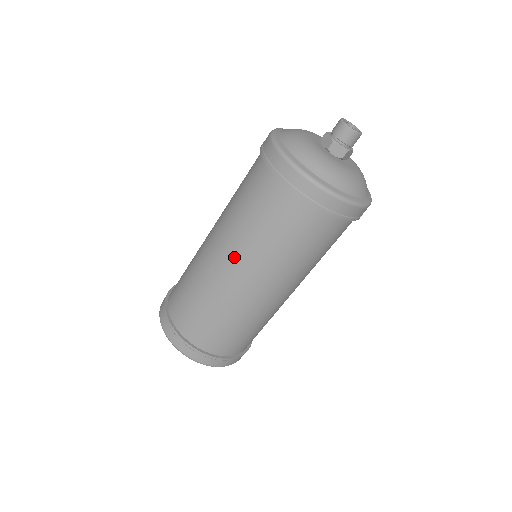
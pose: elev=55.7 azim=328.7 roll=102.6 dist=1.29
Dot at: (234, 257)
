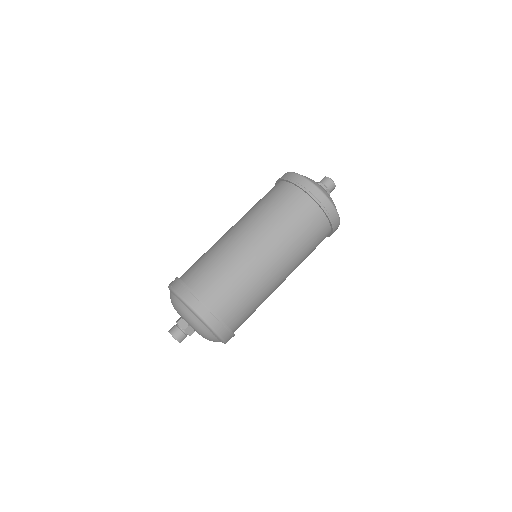
Dot at: occluded
